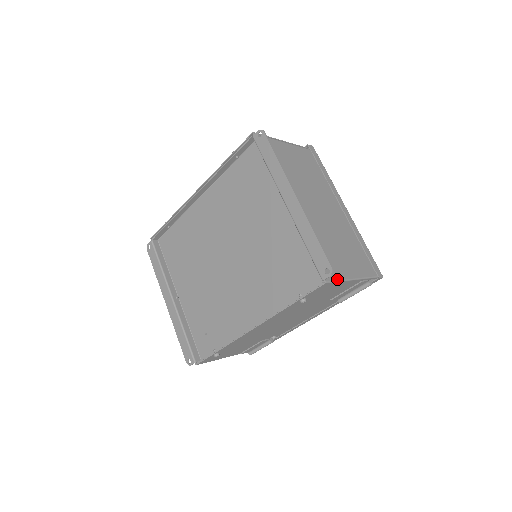
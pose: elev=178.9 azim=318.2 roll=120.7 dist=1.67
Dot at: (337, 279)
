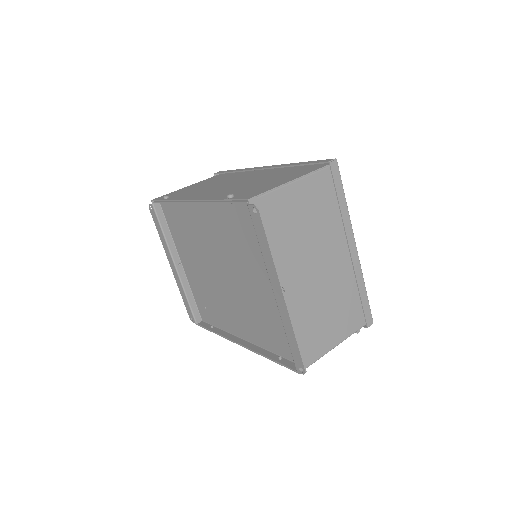
Dot at: (314, 361)
